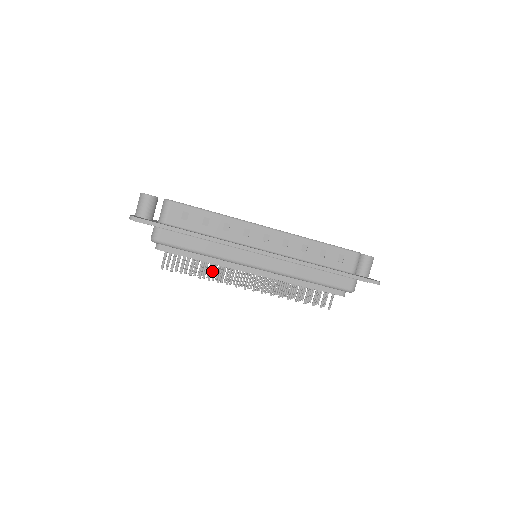
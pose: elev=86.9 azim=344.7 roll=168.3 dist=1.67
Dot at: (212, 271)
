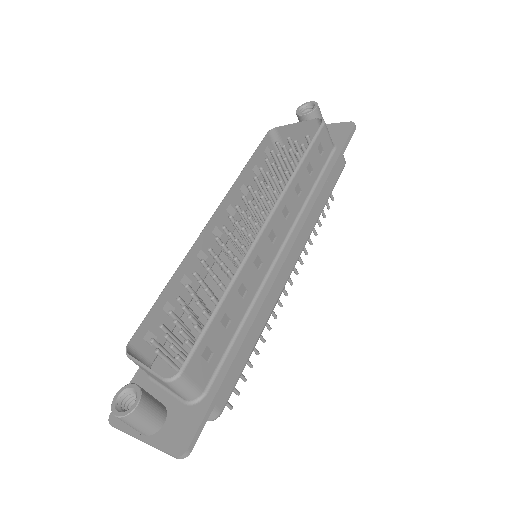
Dot at: occluded
